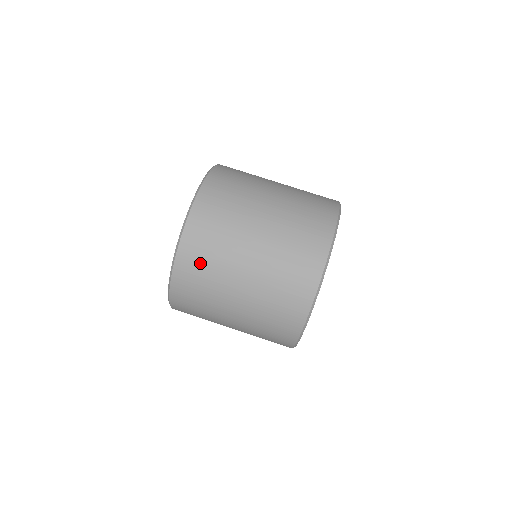
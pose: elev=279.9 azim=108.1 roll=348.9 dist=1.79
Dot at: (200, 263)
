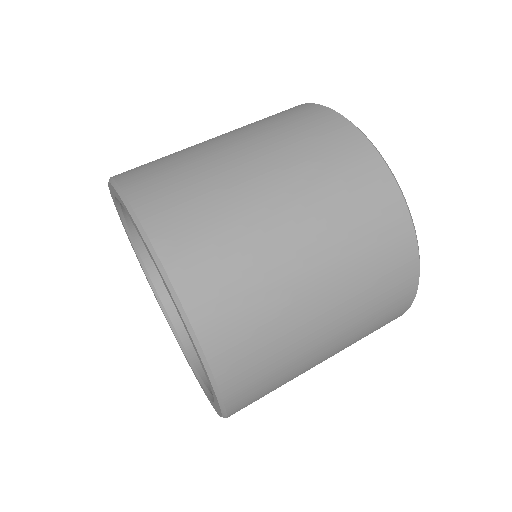
Dot at: (221, 271)
